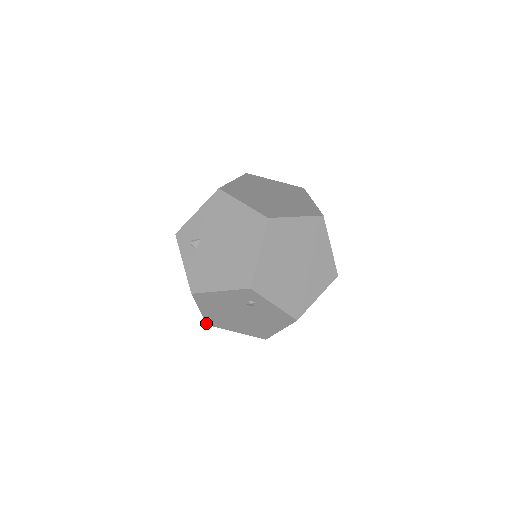
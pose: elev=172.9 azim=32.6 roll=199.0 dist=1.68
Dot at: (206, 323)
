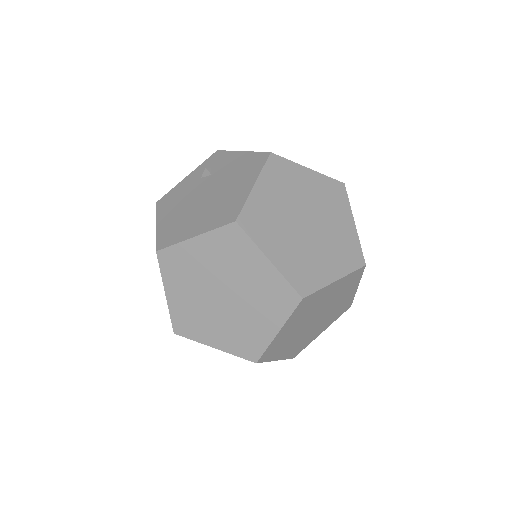
Dot at: occluded
